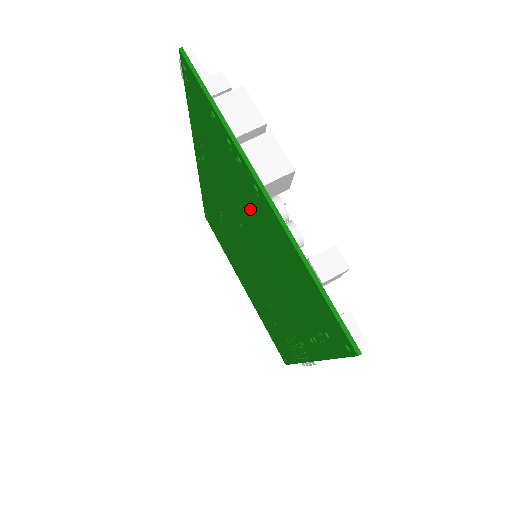
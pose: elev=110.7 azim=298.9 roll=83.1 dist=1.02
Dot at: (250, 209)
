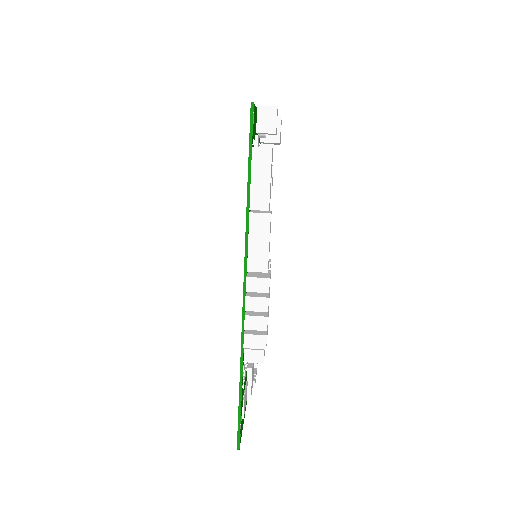
Dot at: occluded
